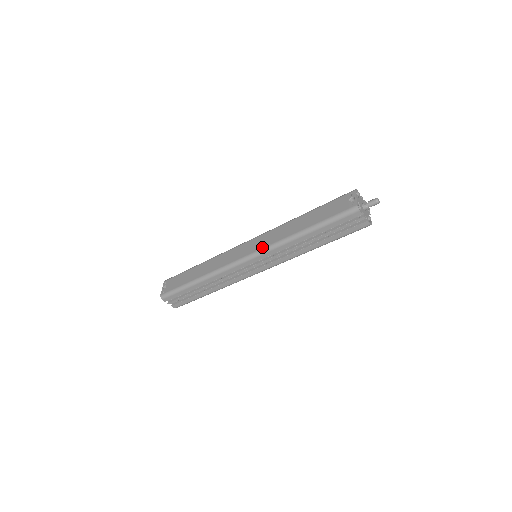
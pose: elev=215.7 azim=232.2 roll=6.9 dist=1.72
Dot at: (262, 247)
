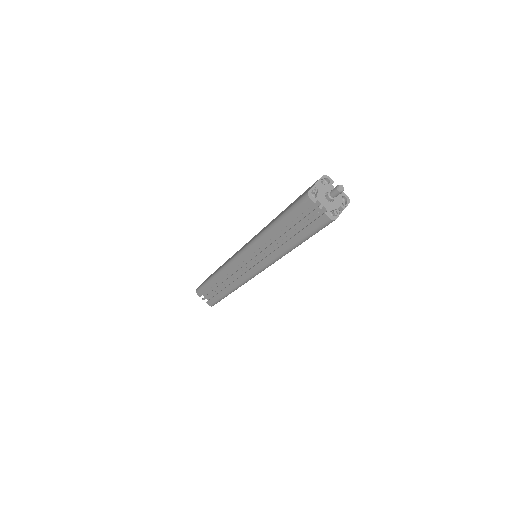
Dot at: (248, 243)
